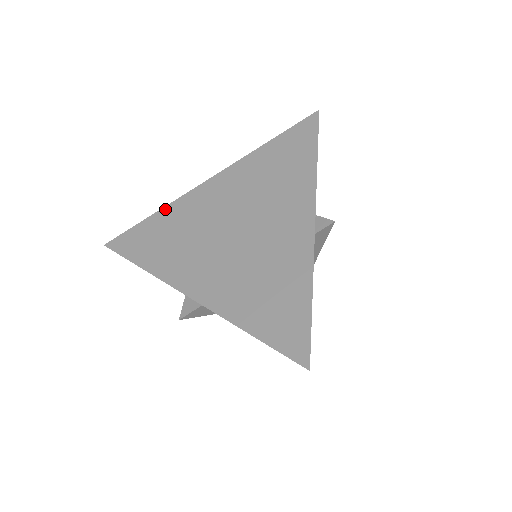
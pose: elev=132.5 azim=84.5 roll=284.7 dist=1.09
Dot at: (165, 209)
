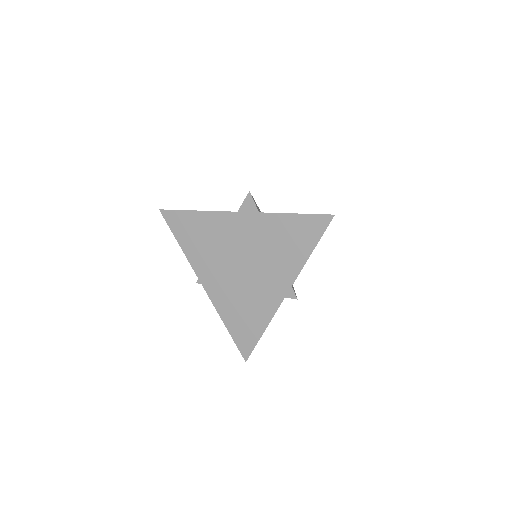
Dot at: (205, 213)
